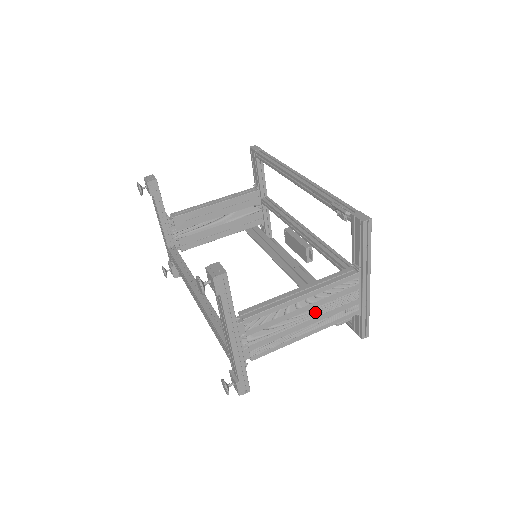
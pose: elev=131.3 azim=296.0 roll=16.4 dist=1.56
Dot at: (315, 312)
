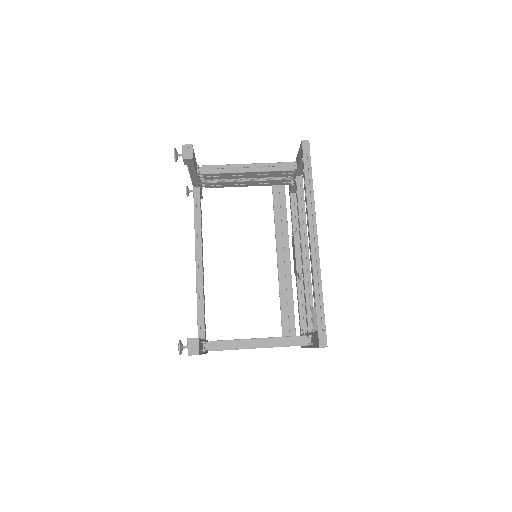
Dot at: occluded
